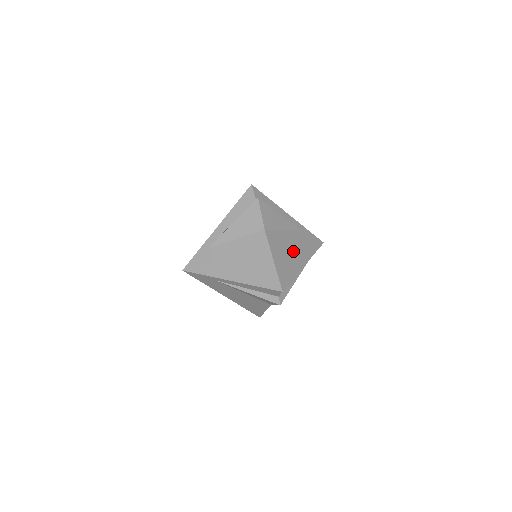
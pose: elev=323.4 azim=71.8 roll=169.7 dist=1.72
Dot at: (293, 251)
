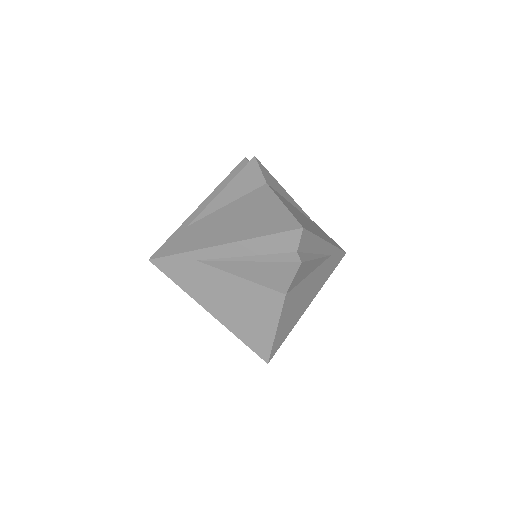
Dot at: occluded
